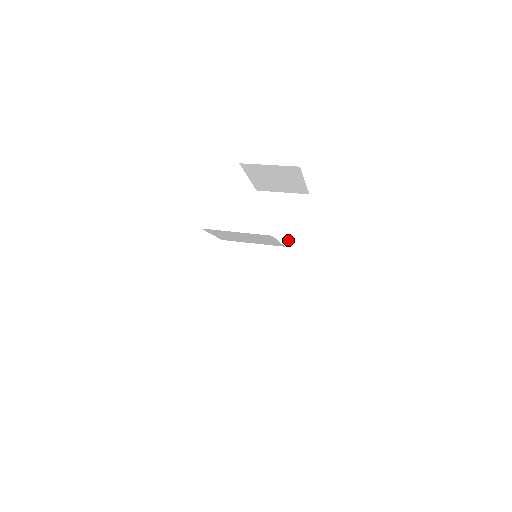
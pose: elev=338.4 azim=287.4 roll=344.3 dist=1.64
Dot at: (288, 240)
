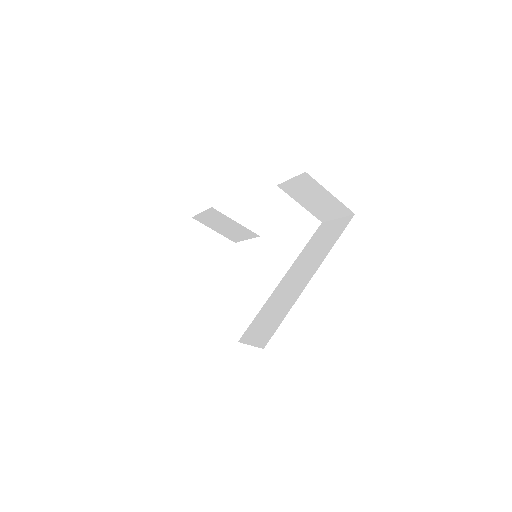
Dot at: (319, 257)
